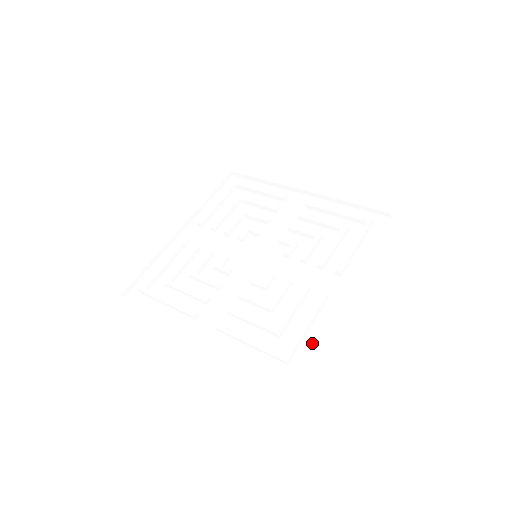
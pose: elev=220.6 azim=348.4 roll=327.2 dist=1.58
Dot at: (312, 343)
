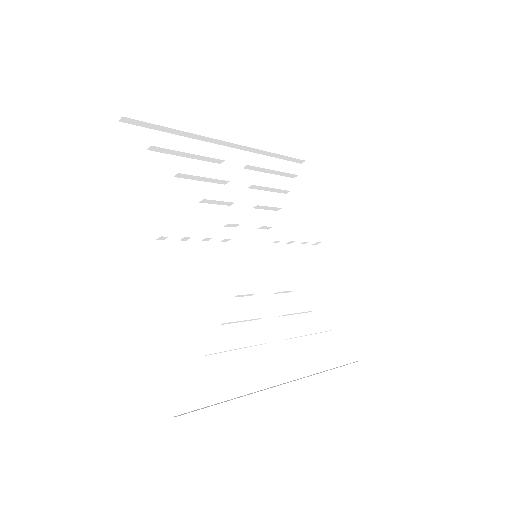
Dot at: (221, 396)
